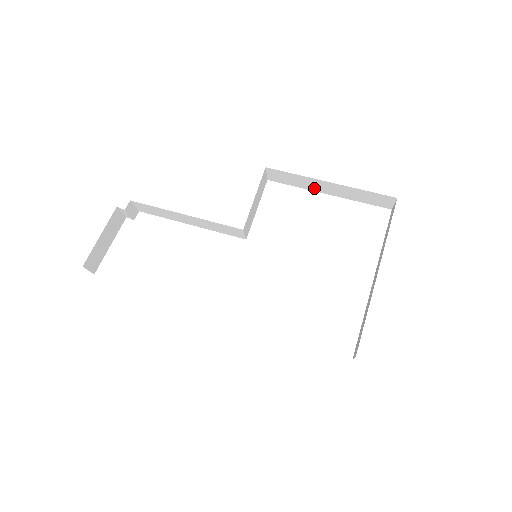
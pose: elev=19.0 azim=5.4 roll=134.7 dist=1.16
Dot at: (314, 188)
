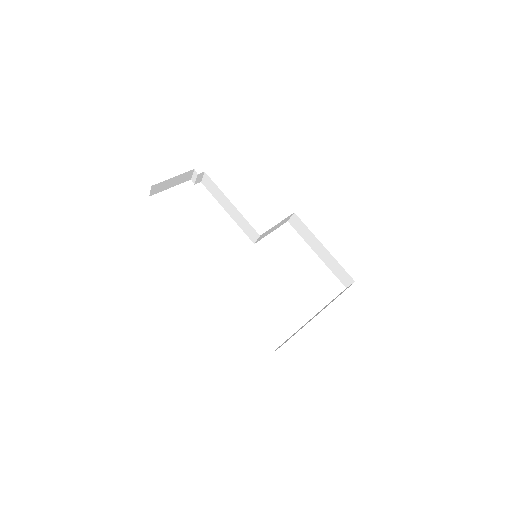
Dot at: (312, 245)
